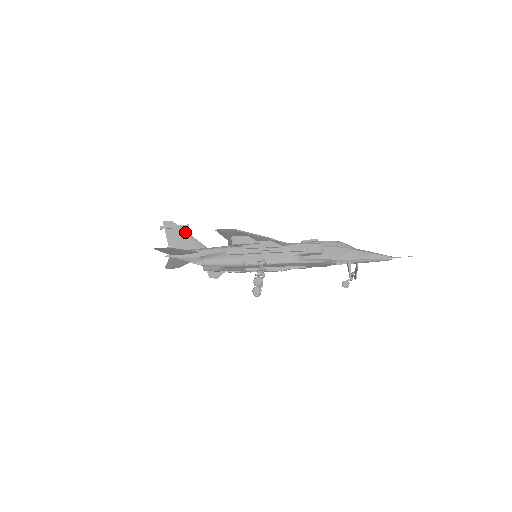
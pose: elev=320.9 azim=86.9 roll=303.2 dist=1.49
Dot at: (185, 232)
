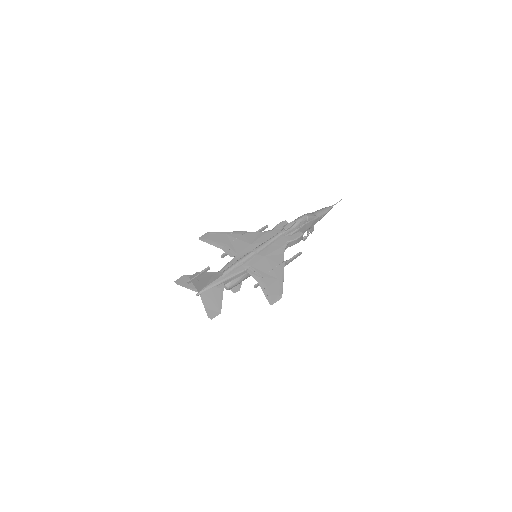
Dot at: (208, 274)
